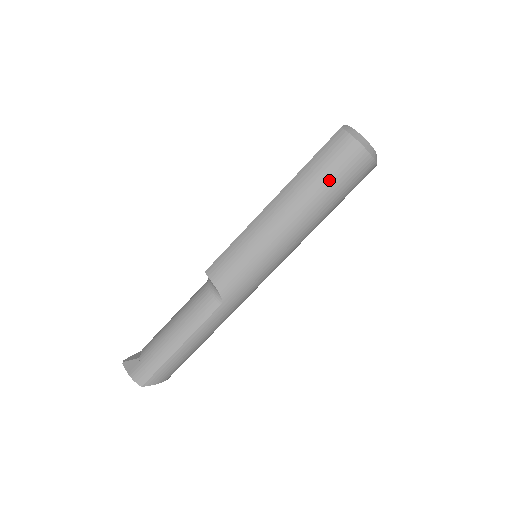
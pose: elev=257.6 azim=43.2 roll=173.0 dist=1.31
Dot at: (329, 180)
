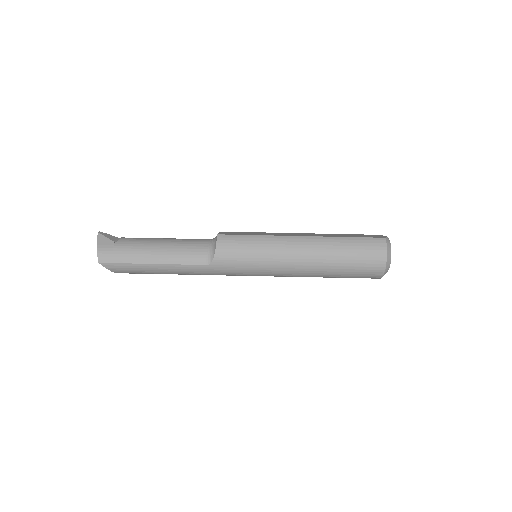
Dot at: (348, 261)
